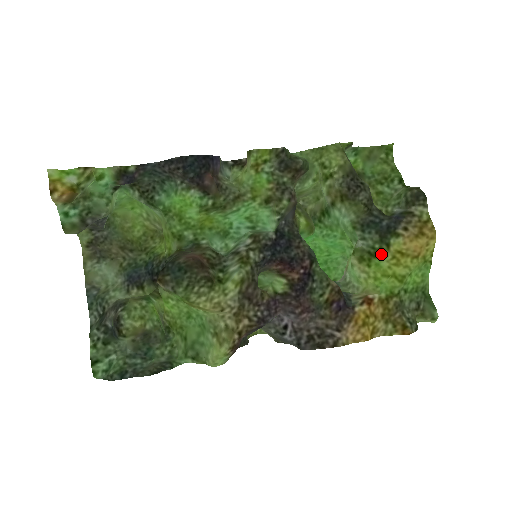
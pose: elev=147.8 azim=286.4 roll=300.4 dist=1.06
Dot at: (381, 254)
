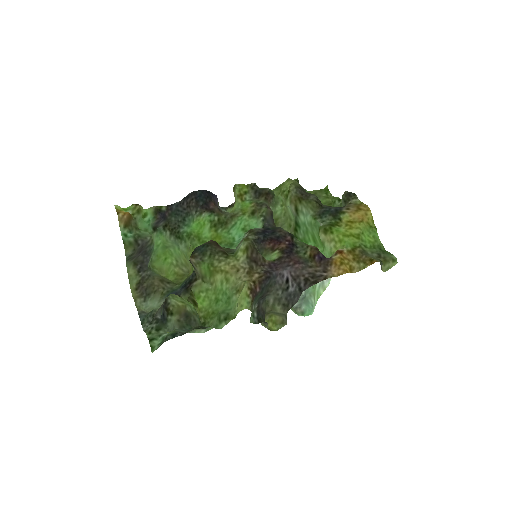
Dot at: (337, 225)
